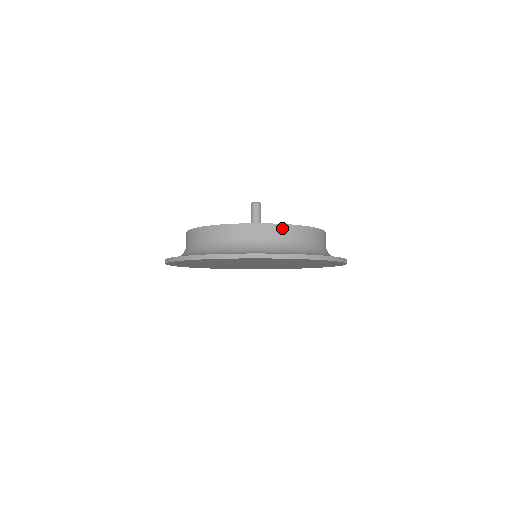
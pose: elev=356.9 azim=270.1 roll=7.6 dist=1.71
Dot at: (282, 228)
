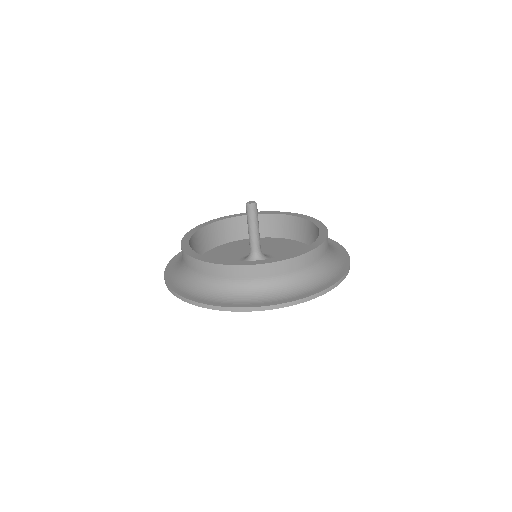
Dot at: (320, 249)
